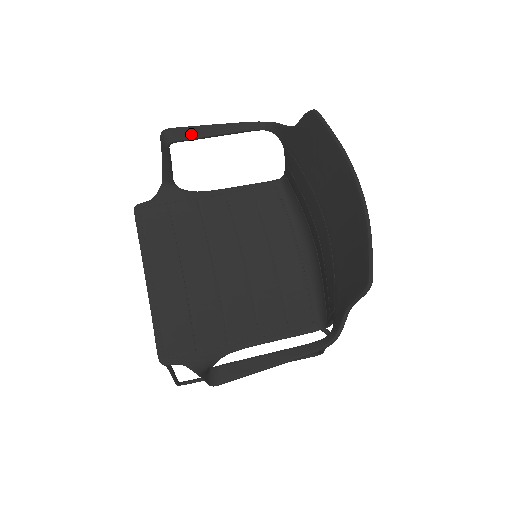
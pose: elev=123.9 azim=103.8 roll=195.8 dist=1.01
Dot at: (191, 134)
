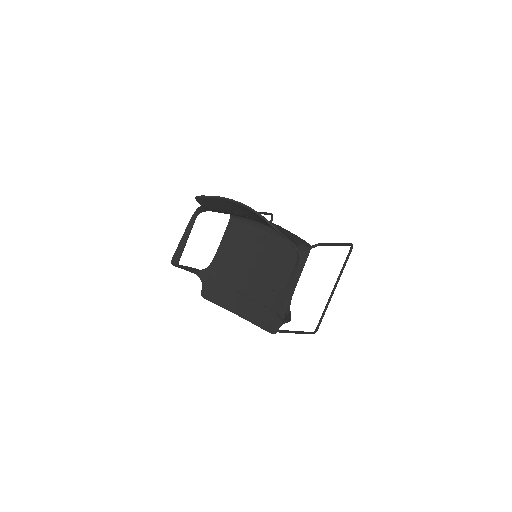
Dot at: (179, 252)
